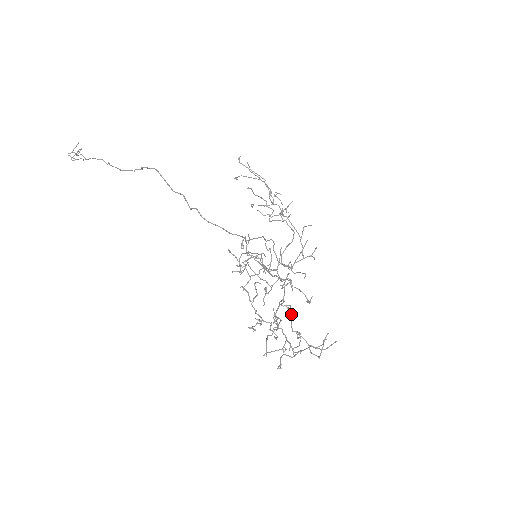
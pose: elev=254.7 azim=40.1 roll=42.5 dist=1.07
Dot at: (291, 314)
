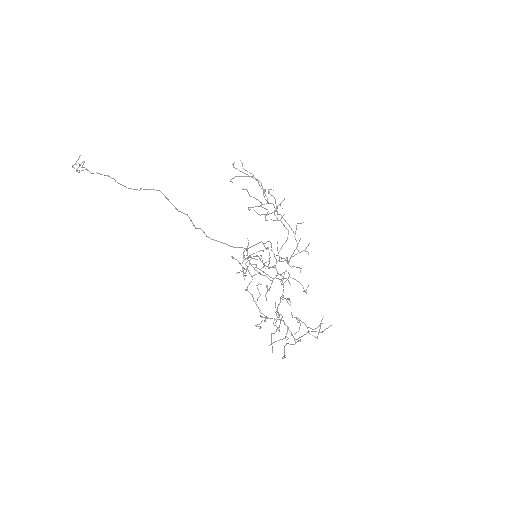
Dot at: occluded
